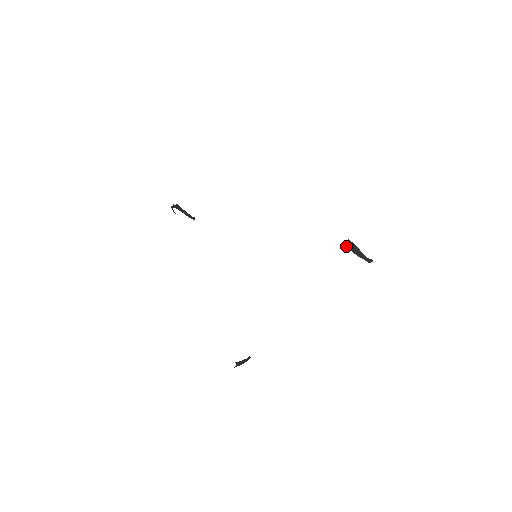
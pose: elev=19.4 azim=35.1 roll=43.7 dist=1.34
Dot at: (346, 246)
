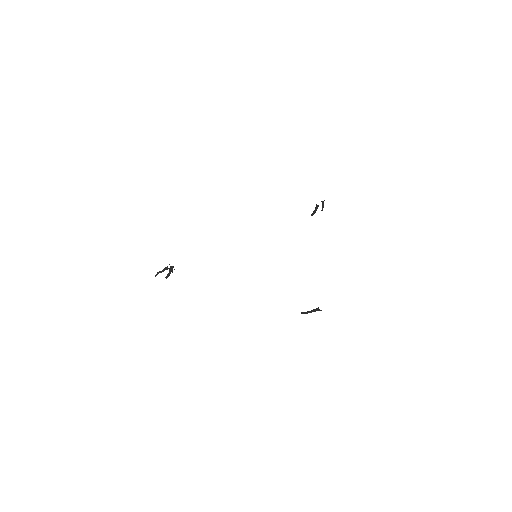
Dot at: occluded
